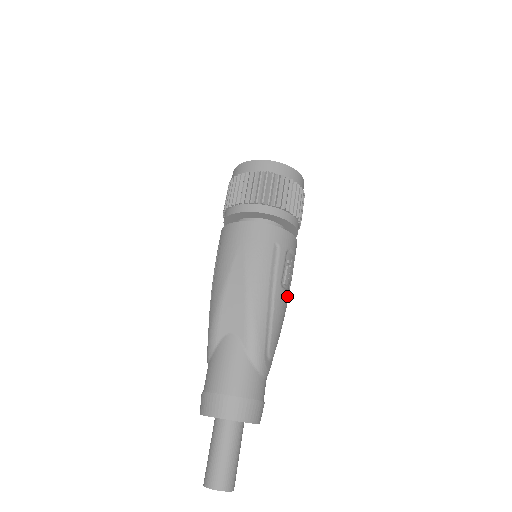
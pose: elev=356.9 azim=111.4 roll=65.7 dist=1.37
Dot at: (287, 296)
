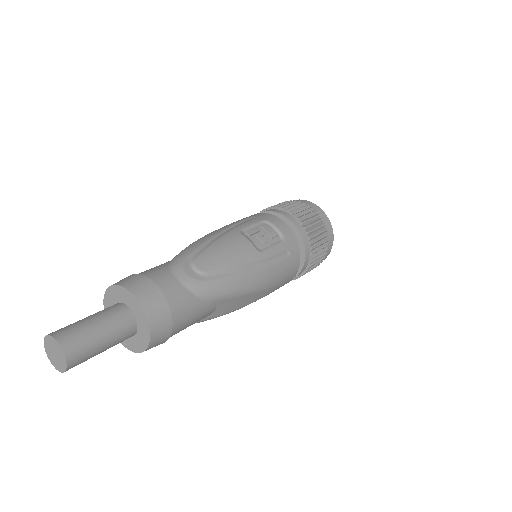
Dot at: (249, 244)
